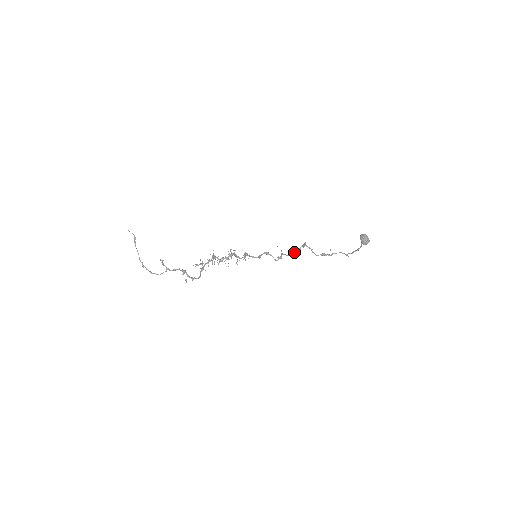
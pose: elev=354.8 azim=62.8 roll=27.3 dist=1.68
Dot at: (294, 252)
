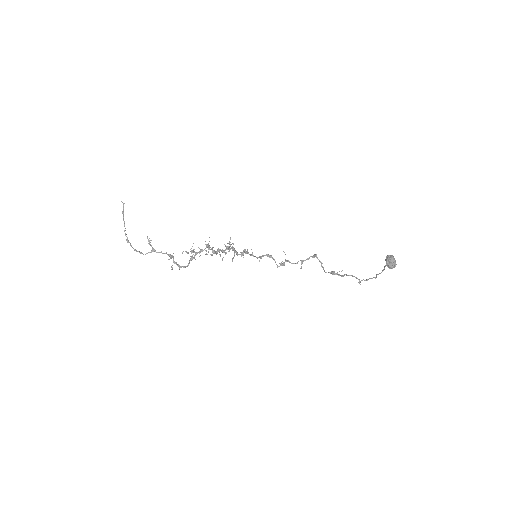
Dot at: occluded
